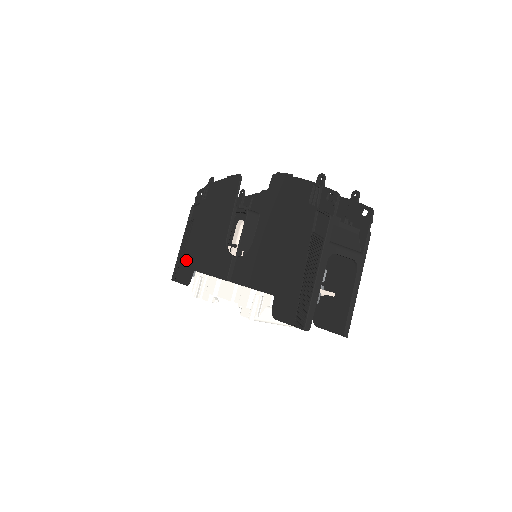
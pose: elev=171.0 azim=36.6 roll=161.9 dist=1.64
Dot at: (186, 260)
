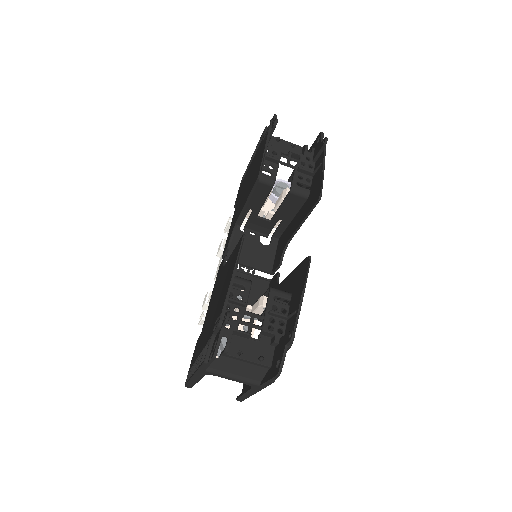
Dot at: (243, 182)
